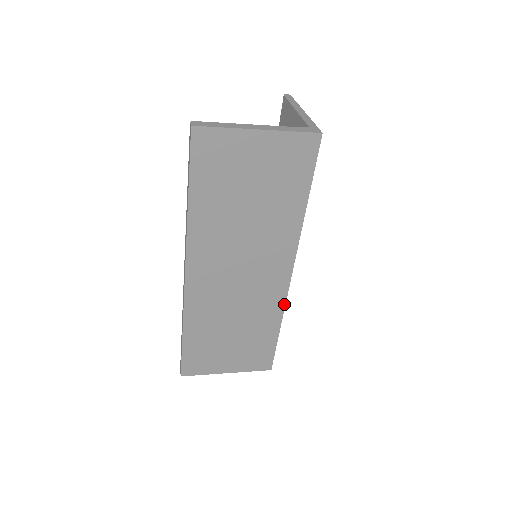
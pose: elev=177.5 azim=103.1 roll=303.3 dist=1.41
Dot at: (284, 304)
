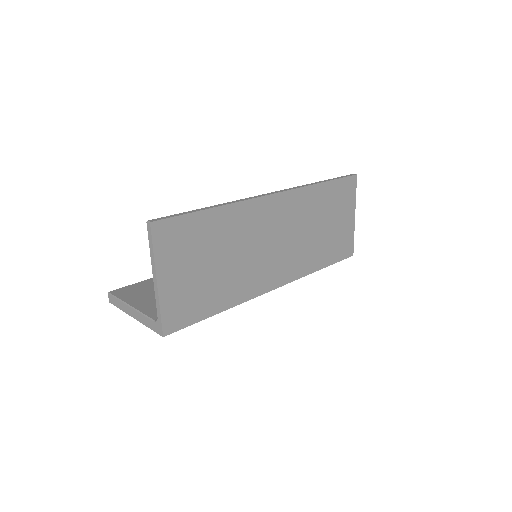
Dot at: occluded
